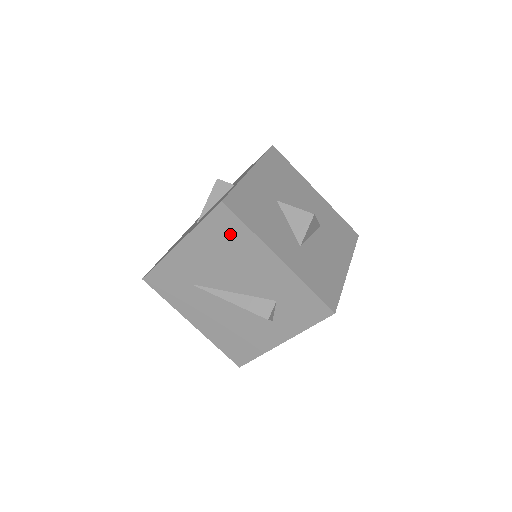
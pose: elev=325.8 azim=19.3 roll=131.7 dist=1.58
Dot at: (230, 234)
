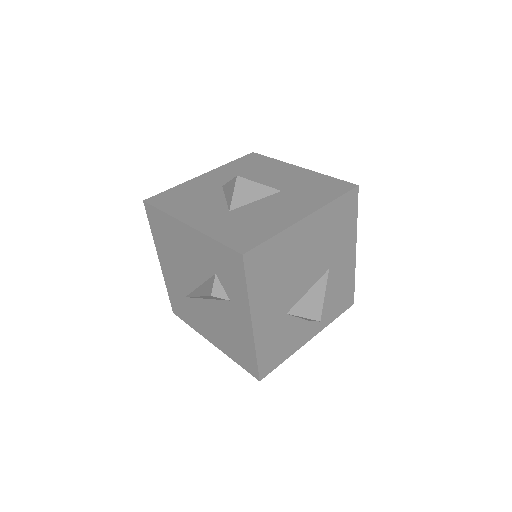
Dot at: (162, 227)
